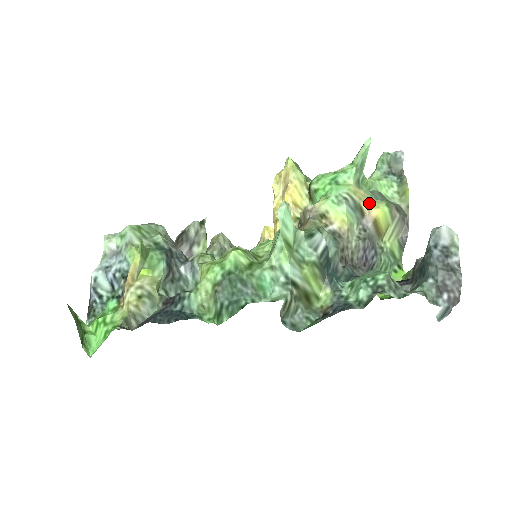
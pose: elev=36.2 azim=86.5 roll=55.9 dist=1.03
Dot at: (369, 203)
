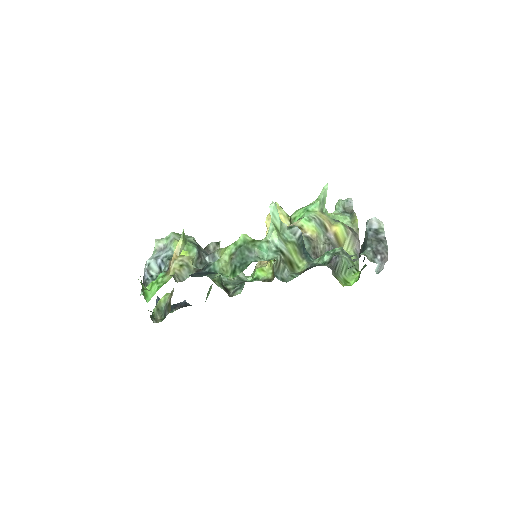
Dot at: (330, 223)
